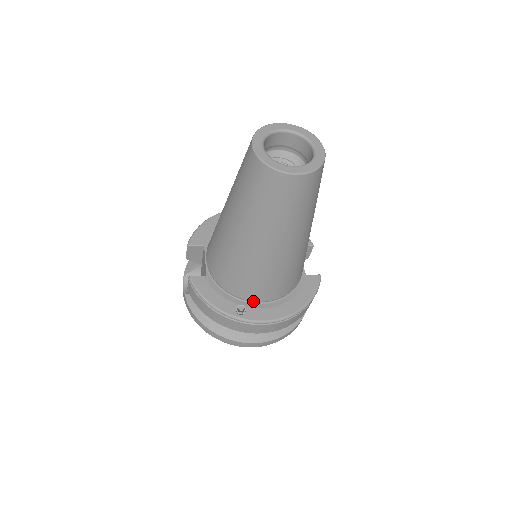
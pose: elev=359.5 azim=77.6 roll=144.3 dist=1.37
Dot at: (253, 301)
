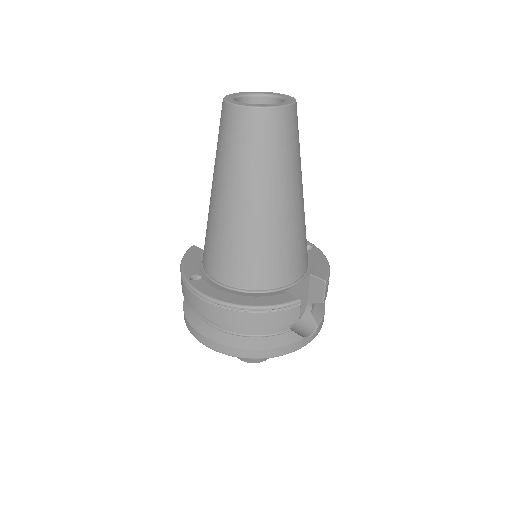
Dot at: (212, 278)
